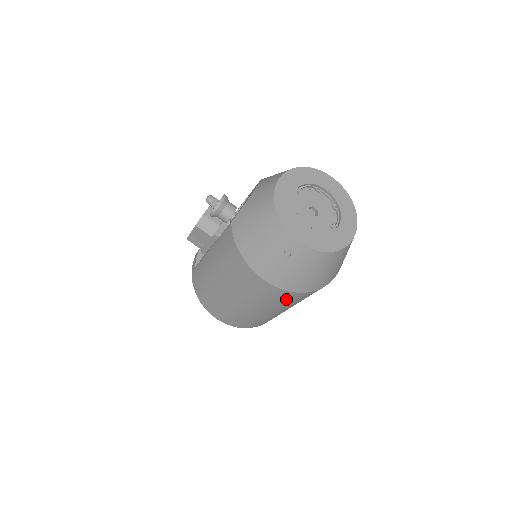
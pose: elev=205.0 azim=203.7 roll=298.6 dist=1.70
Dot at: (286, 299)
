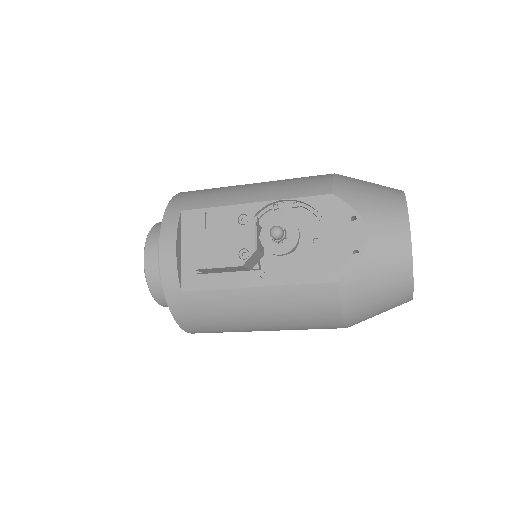
Dot at: occluded
